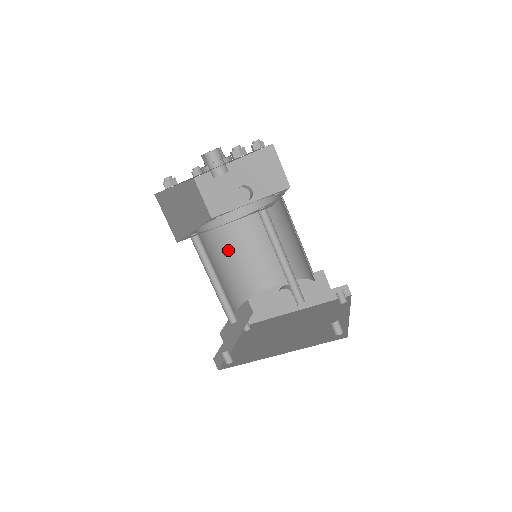
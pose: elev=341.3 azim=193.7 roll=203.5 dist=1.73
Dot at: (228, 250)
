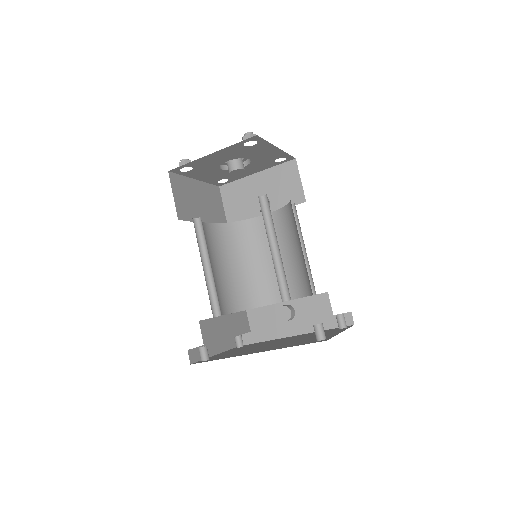
Dot at: (235, 255)
